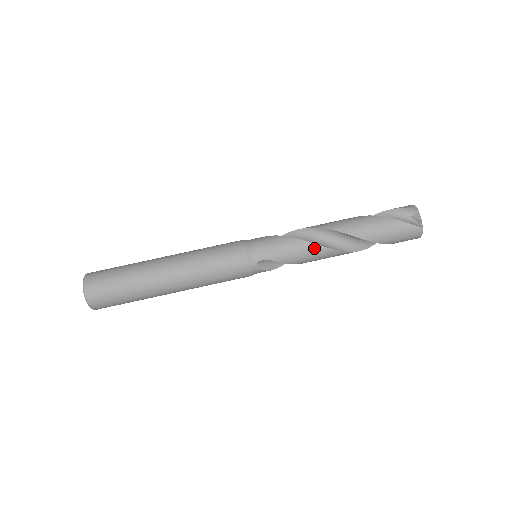
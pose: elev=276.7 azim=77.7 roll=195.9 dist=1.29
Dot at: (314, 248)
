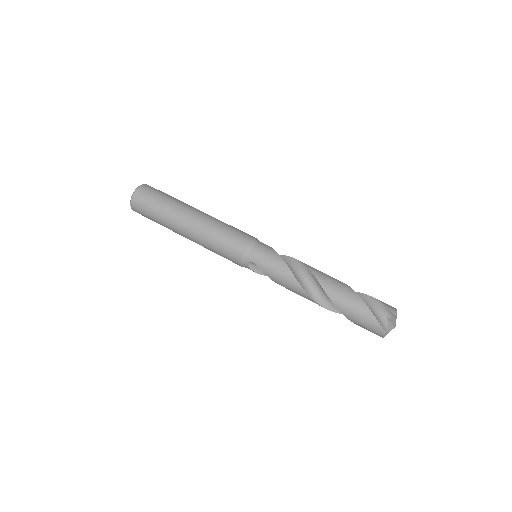
Dot at: (294, 283)
